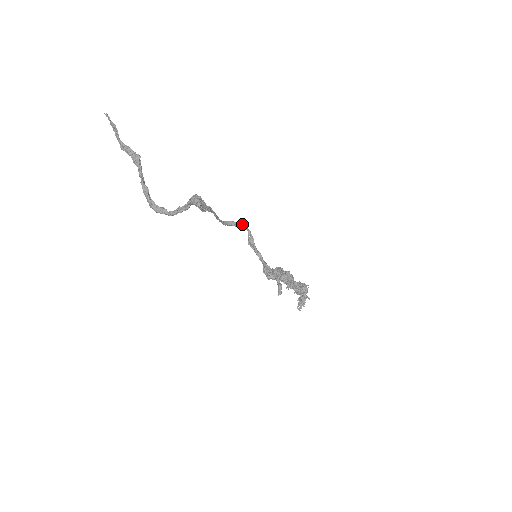
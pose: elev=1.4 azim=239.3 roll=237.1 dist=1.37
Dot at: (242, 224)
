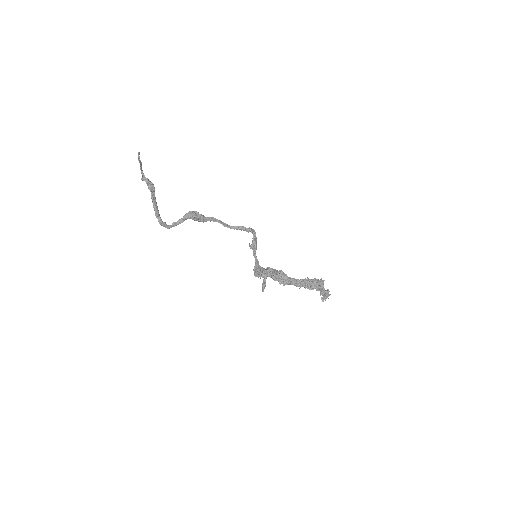
Dot at: (248, 228)
